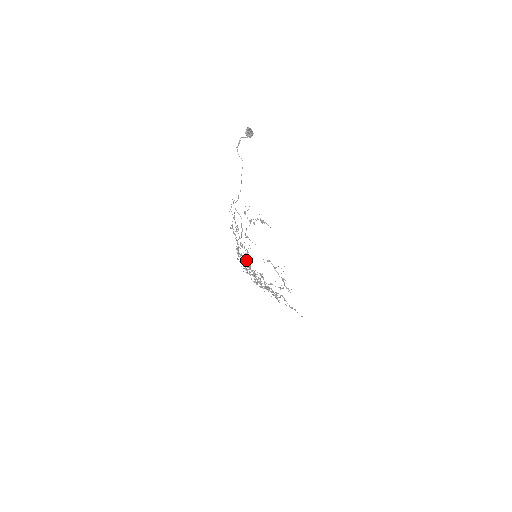
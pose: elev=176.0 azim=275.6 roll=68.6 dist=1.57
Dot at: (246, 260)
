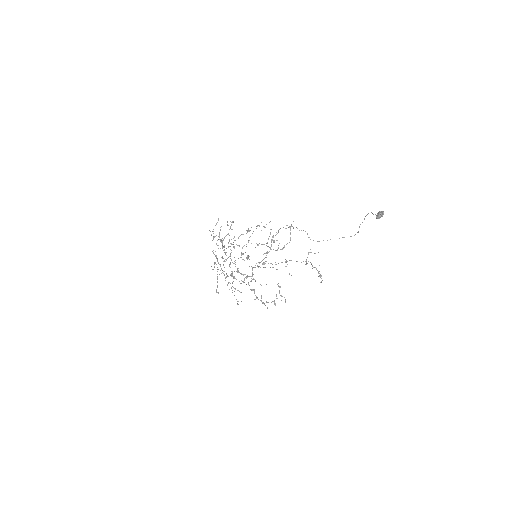
Dot at: (249, 256)
